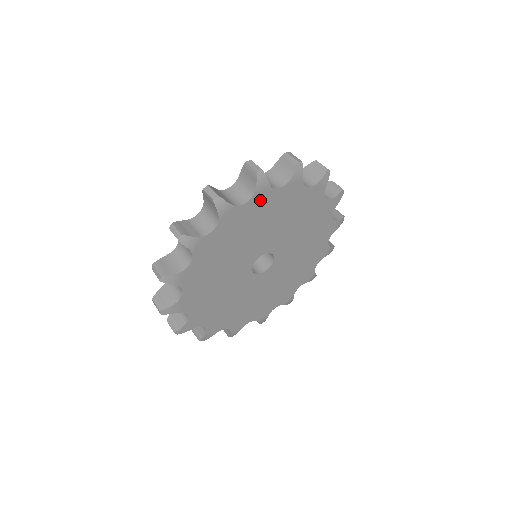
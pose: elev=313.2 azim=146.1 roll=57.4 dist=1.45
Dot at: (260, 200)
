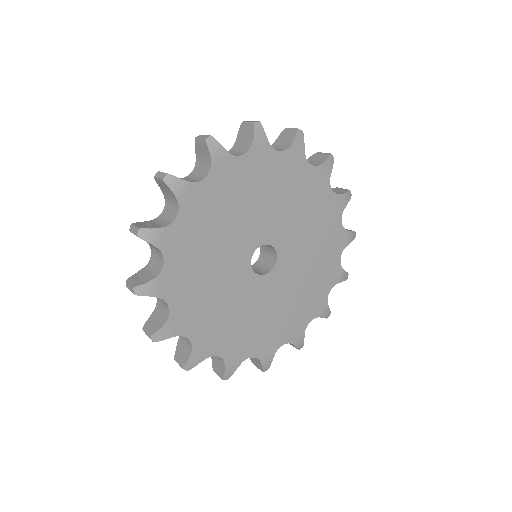
Dot at: (193, 203)
